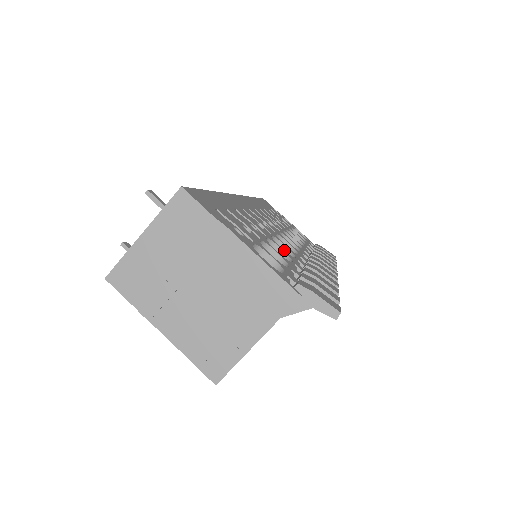
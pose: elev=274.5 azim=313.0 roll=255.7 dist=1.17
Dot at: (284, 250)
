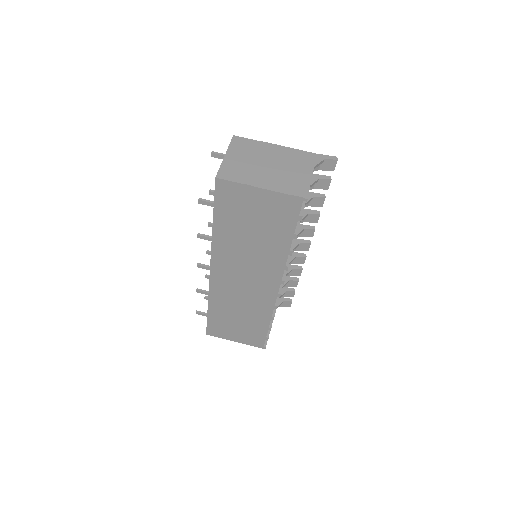
Dot at: occluded
